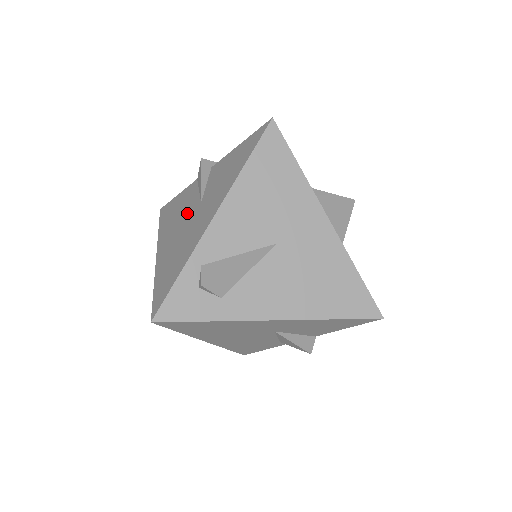
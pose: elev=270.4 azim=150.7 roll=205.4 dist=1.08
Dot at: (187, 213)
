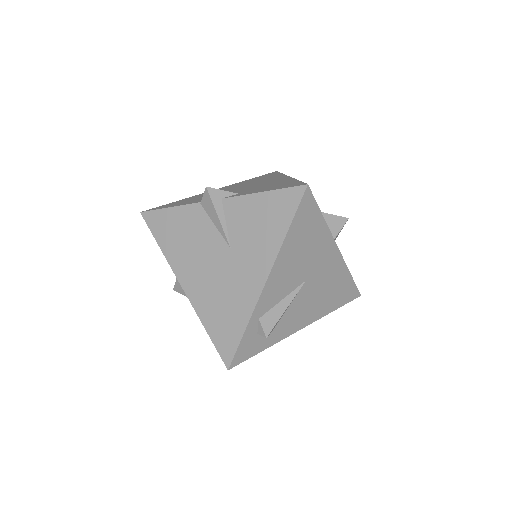
Dot at: (211, 252)
